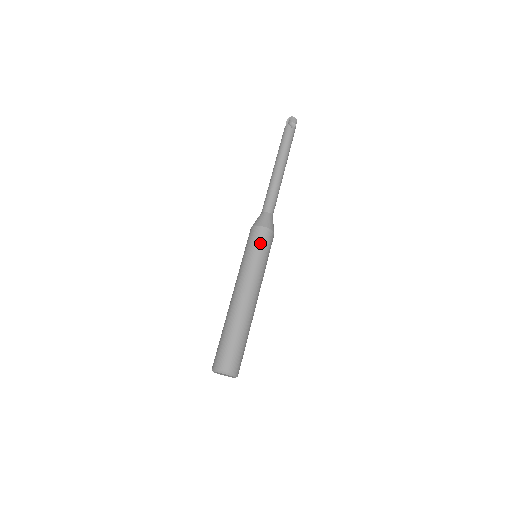
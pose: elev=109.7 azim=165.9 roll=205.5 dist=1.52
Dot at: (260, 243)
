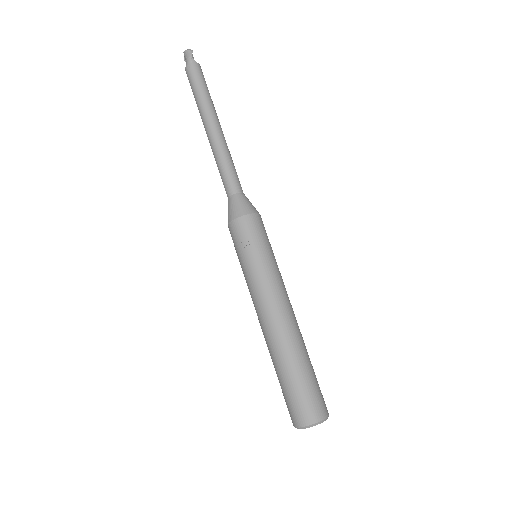
Dot at: (241, 244)
